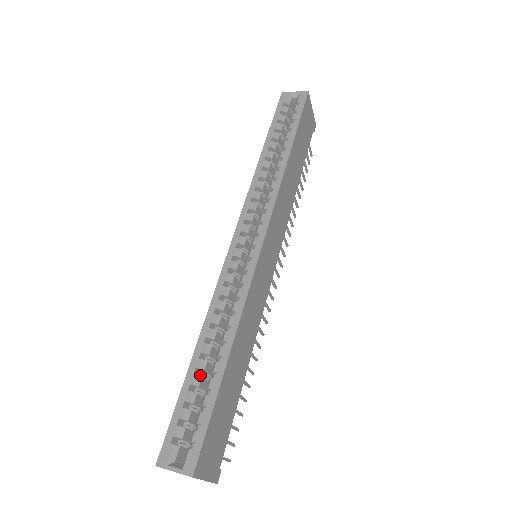
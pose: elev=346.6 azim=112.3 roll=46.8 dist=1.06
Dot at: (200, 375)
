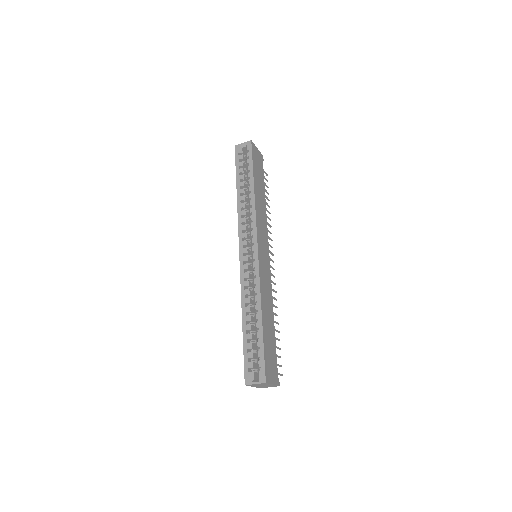
Dot at: (250, 333)
